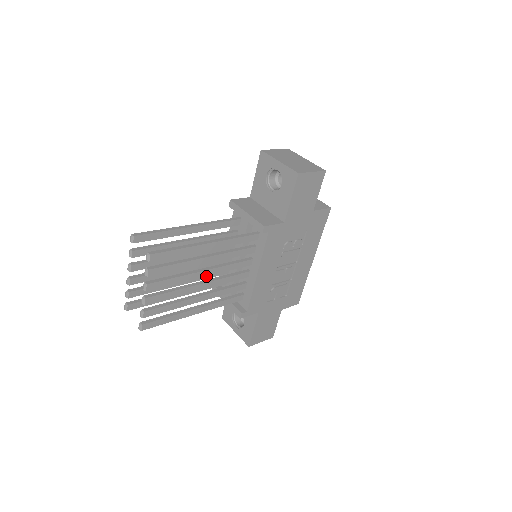
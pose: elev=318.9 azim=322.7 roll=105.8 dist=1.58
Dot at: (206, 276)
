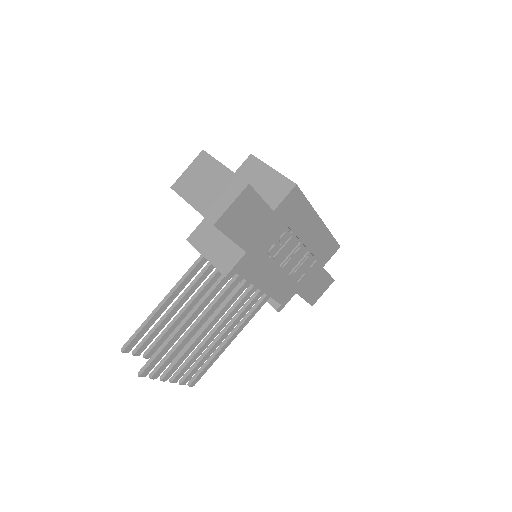
Dot at: occluded
